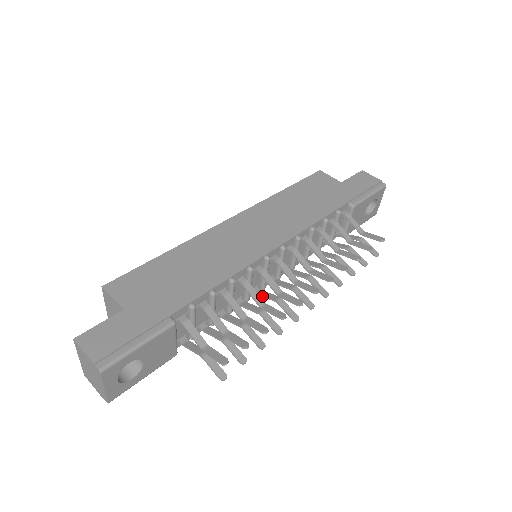
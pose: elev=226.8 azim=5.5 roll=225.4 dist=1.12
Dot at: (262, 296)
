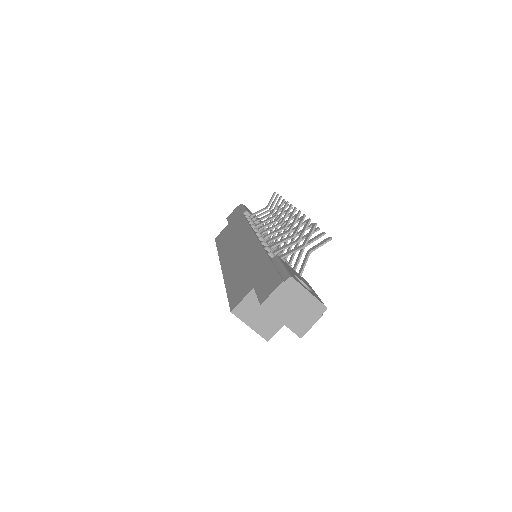
Dot at: occluded
